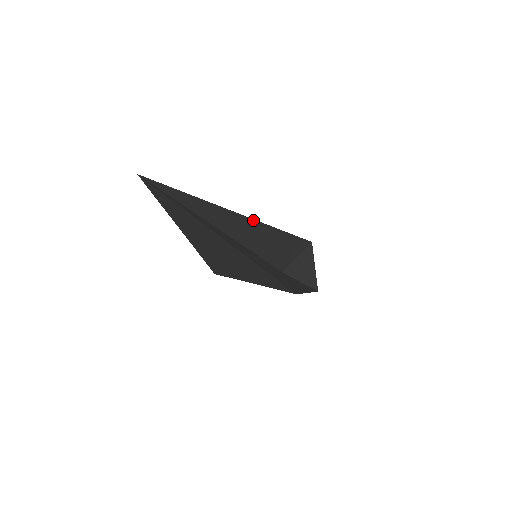
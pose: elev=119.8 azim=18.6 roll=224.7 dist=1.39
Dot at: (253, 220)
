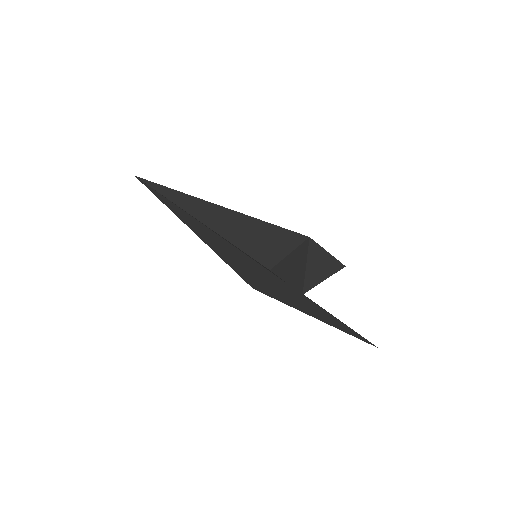
Dot at: (221, 207)
